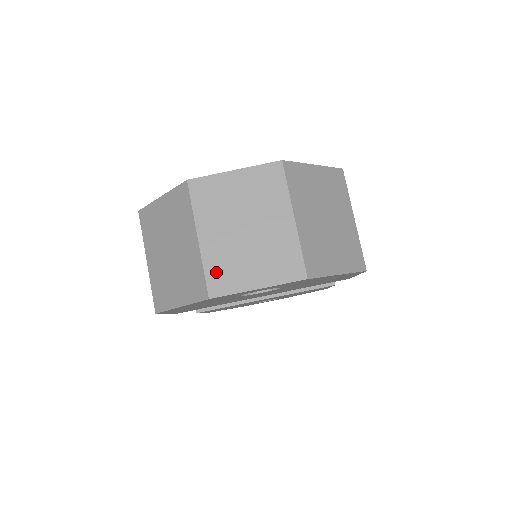
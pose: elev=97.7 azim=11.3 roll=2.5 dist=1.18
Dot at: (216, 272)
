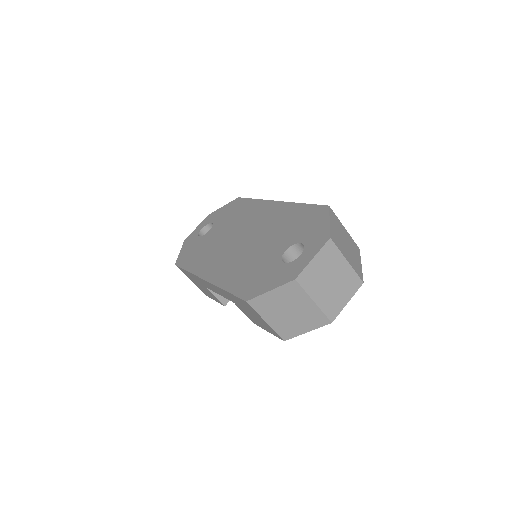
Dot at: (329, 310)
